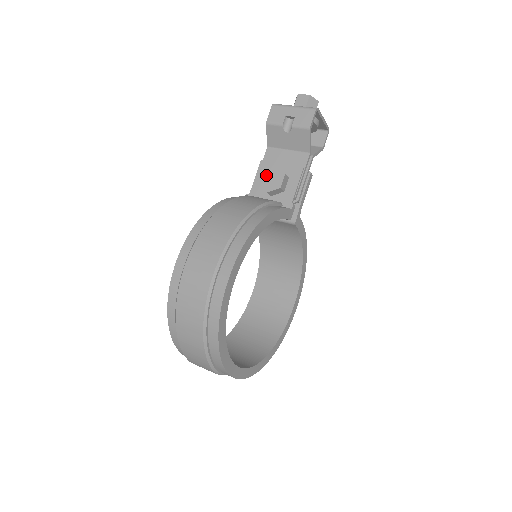
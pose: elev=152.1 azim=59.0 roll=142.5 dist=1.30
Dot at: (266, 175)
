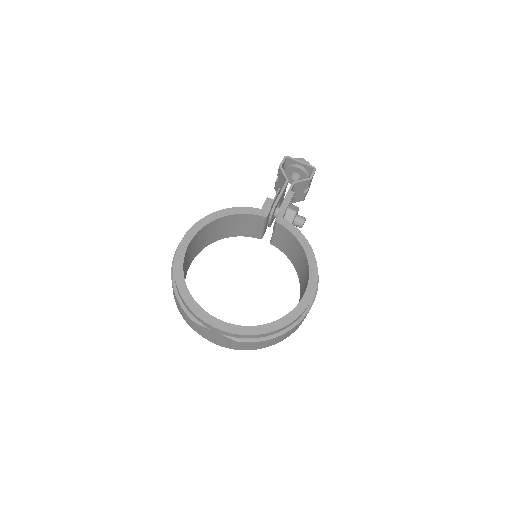
Dot at: occluded
